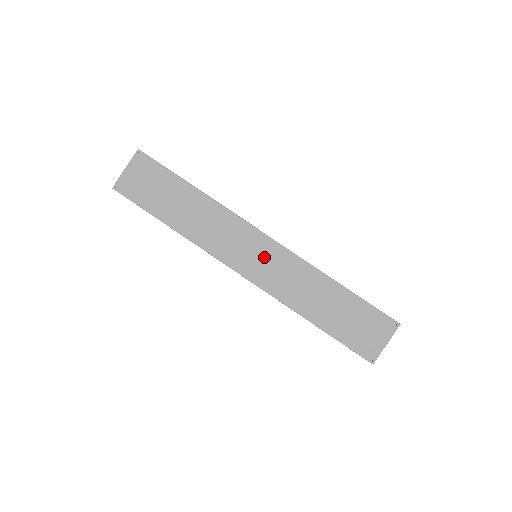
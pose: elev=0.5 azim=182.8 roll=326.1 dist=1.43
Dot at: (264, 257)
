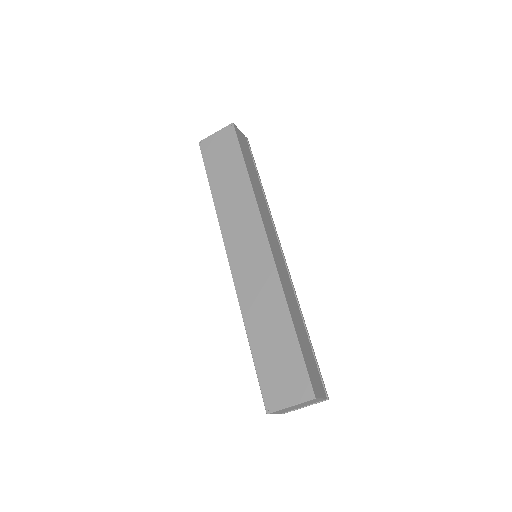
Dot at: (253, 256)
